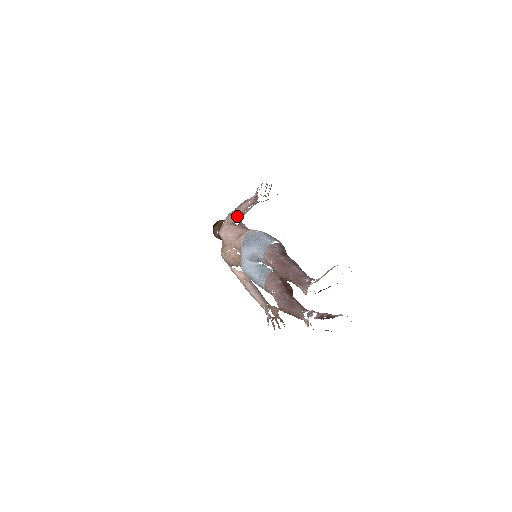
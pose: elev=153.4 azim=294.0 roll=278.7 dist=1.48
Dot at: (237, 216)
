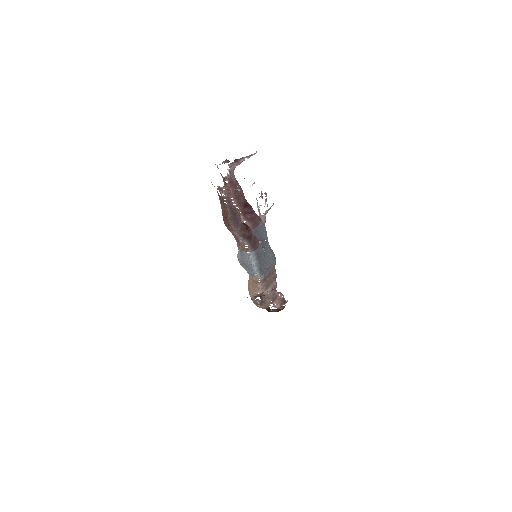
Dot at: occluded
